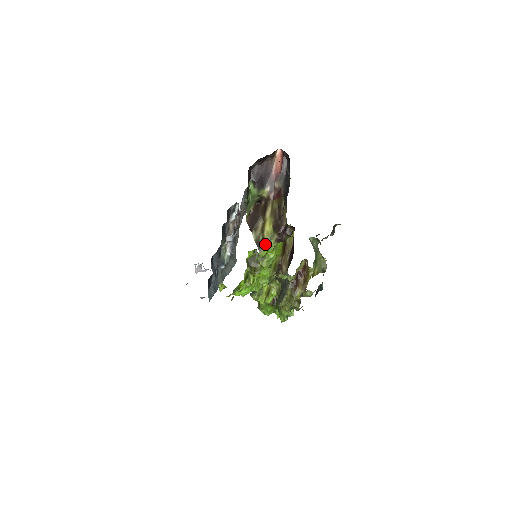
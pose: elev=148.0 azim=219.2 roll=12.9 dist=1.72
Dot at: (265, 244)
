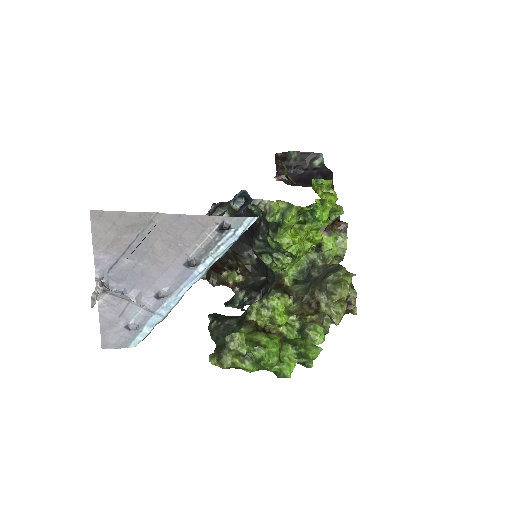
Dot at: occluded
